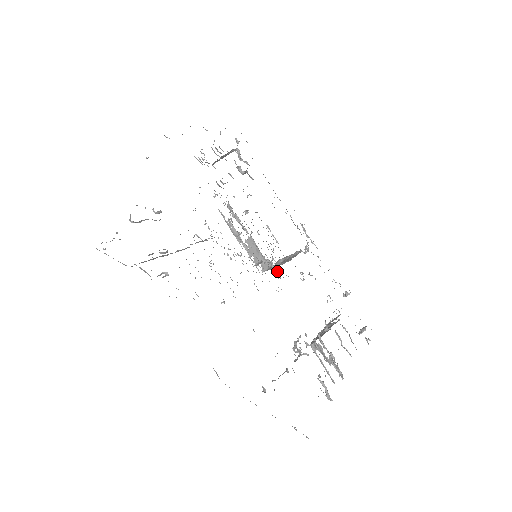
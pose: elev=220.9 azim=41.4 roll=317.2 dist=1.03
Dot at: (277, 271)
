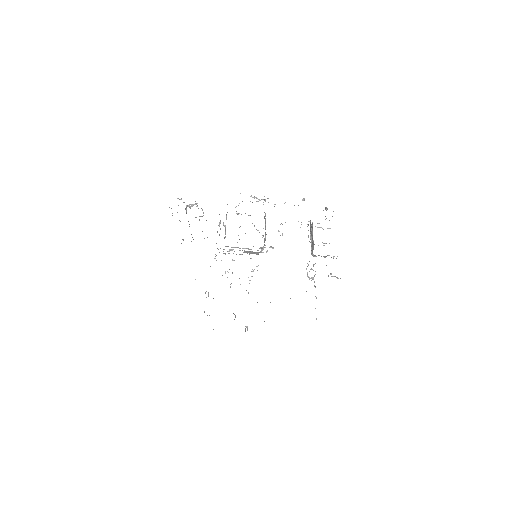
Dot at: (269, 247)
